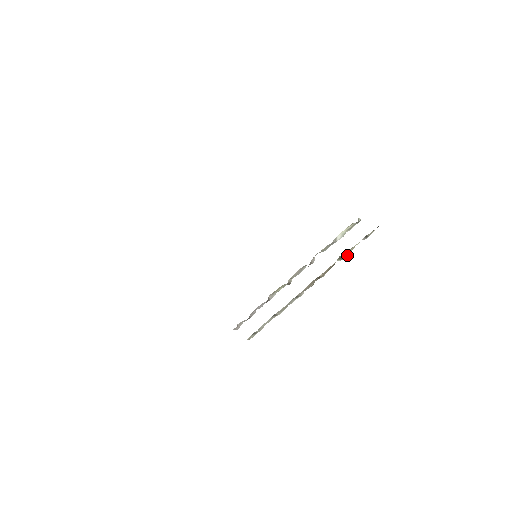
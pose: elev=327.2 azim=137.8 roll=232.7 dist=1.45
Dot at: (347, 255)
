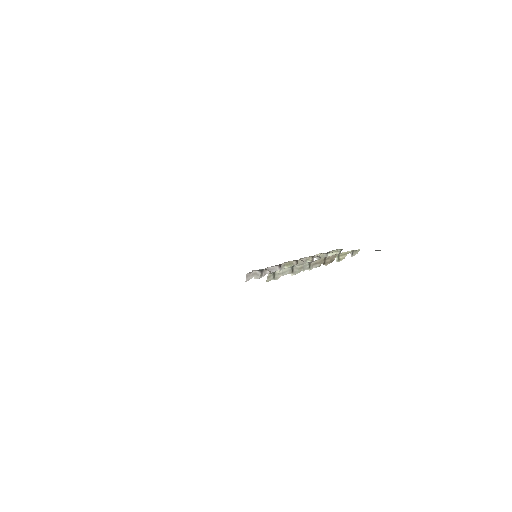
Dot at: occluded
